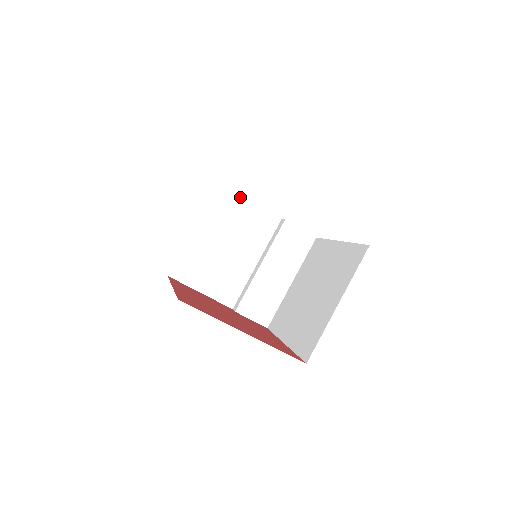
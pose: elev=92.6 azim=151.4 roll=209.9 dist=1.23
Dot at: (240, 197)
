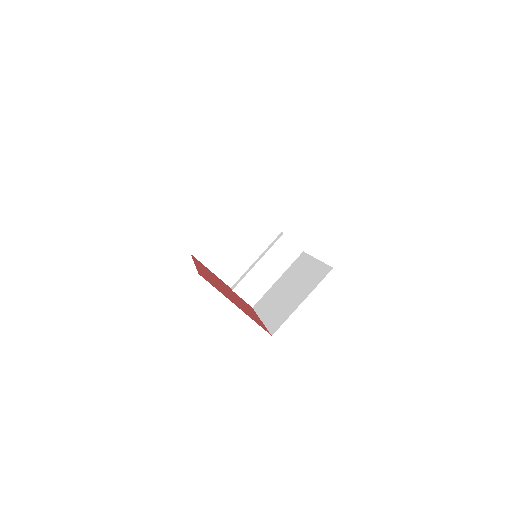
Dot at: (255, 209)
